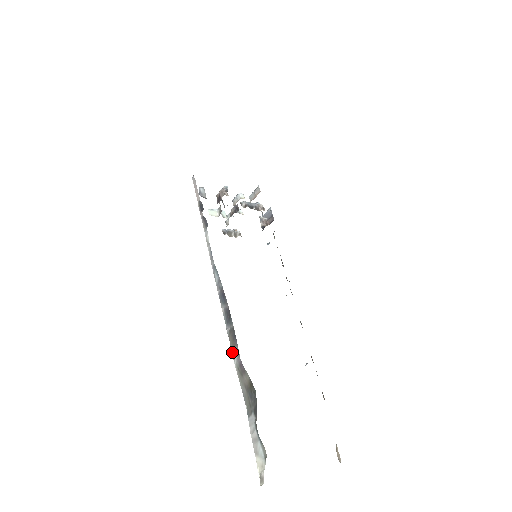
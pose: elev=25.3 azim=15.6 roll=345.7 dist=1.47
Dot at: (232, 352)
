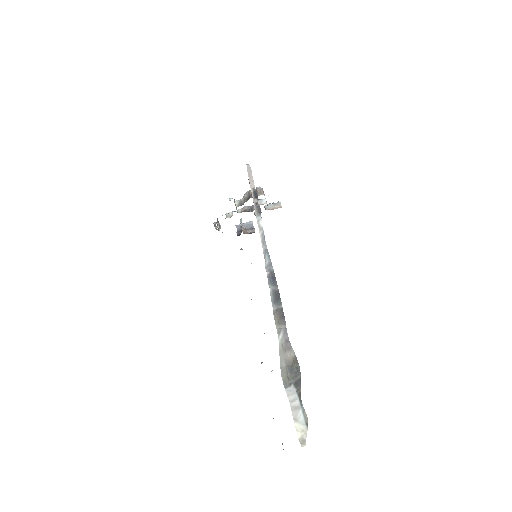
Dot at: (277, 329)
